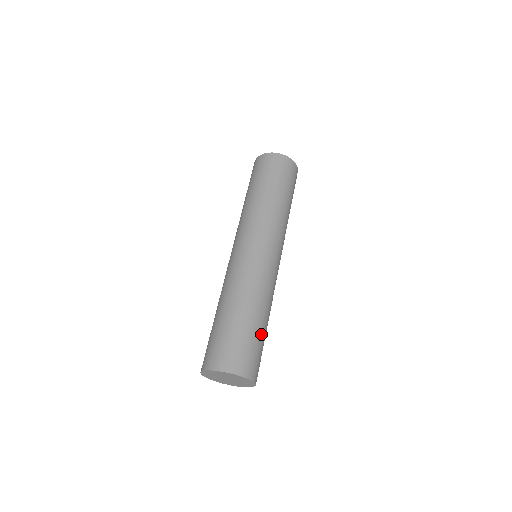
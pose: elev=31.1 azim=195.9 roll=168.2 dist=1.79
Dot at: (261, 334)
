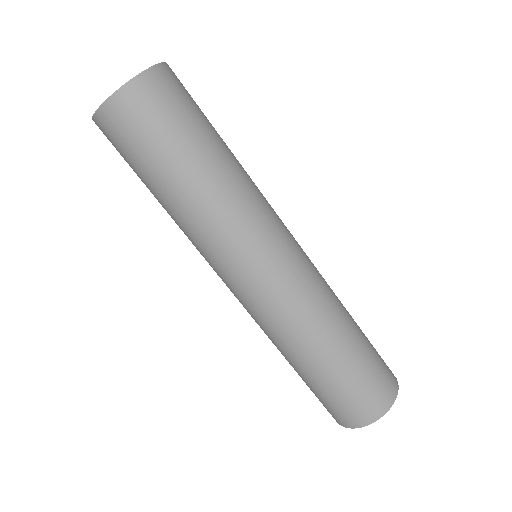
Dot at: (364, 337)
